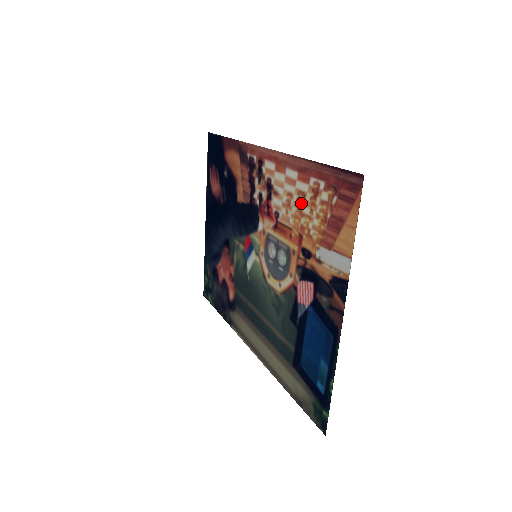
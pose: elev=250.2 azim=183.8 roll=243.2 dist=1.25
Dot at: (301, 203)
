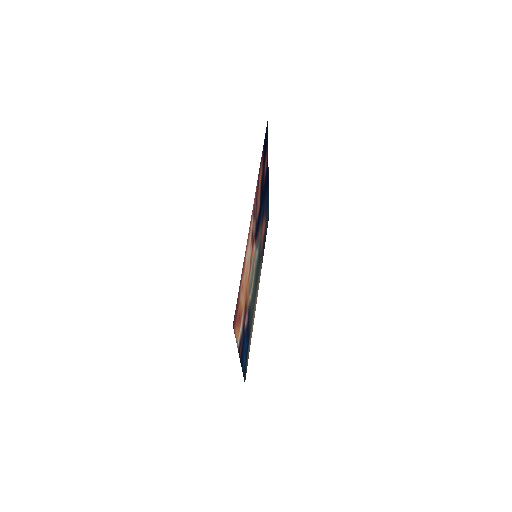
Dot at: (245, 278)
